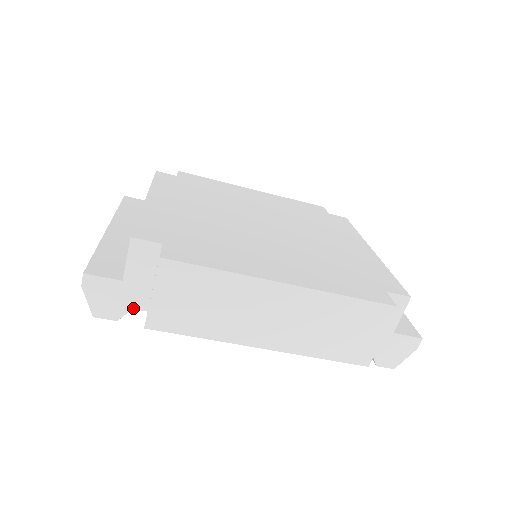
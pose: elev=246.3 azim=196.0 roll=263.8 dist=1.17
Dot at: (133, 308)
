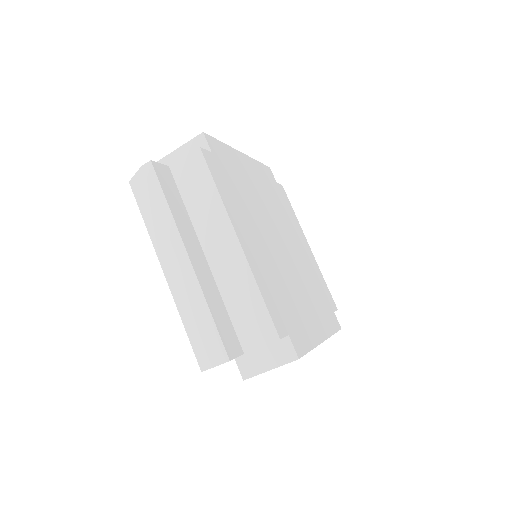
Dot at: occluded
